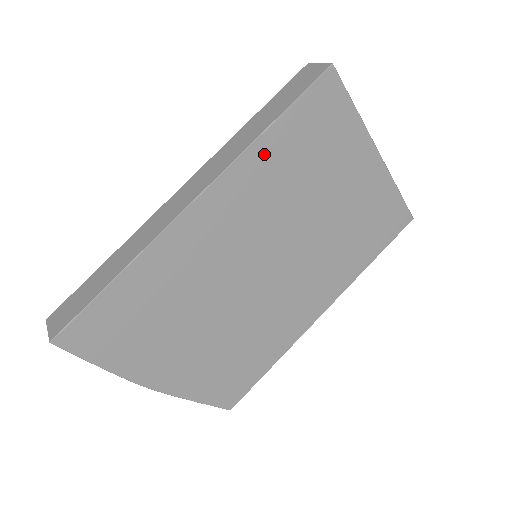
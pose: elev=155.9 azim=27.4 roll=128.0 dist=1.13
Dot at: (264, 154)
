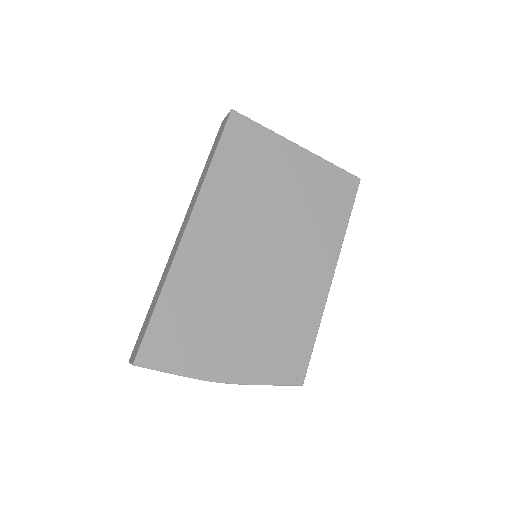
Dot at: (217, 180)
